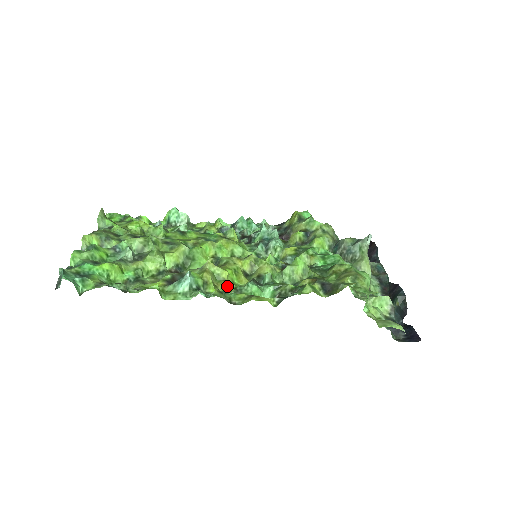
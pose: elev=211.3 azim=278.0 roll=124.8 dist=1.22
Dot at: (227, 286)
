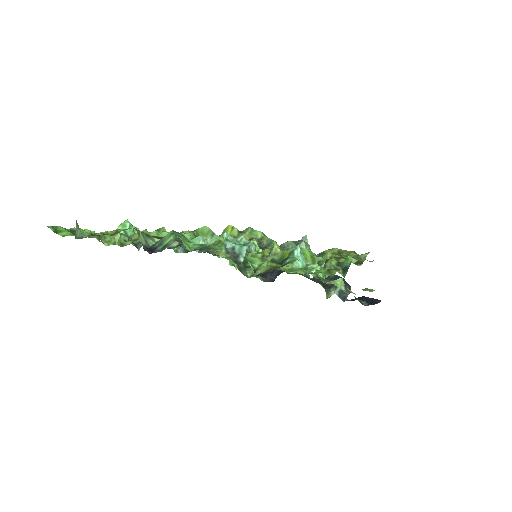
Dot at: occluded
